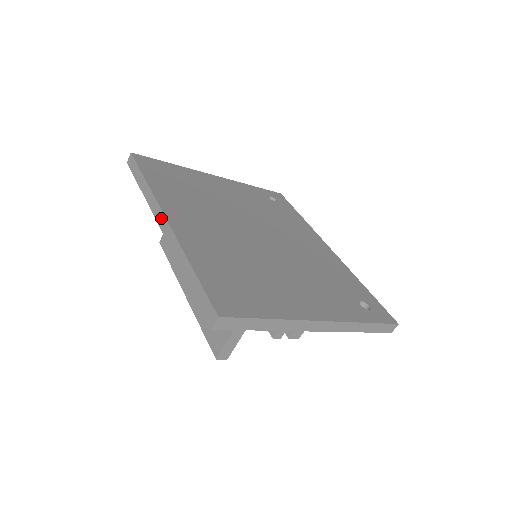
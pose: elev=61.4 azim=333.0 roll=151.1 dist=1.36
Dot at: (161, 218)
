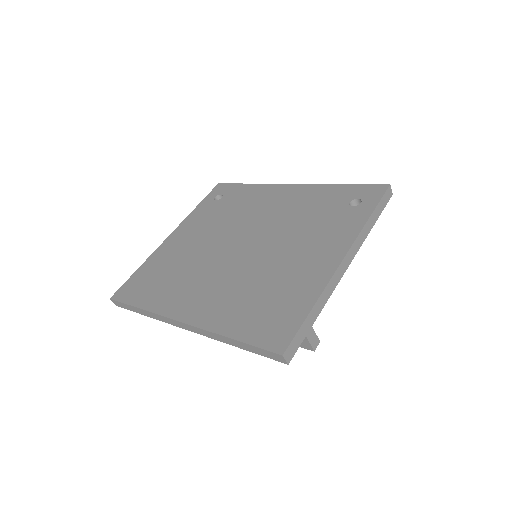
Dot at: (178, 324)
